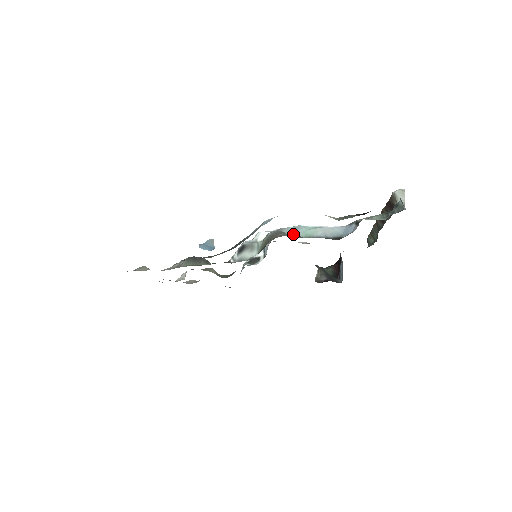
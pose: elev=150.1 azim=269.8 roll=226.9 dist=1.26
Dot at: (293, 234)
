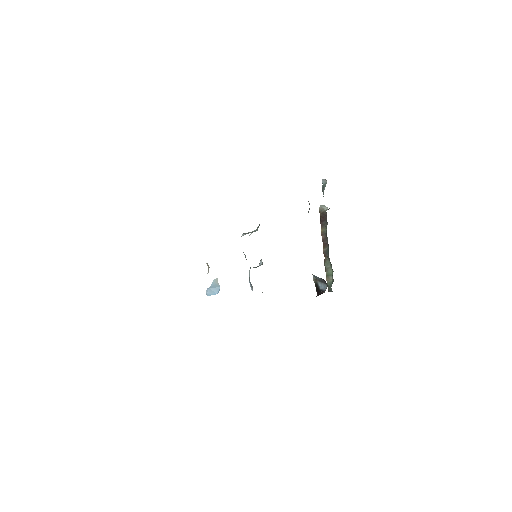
Dot at: occluded
